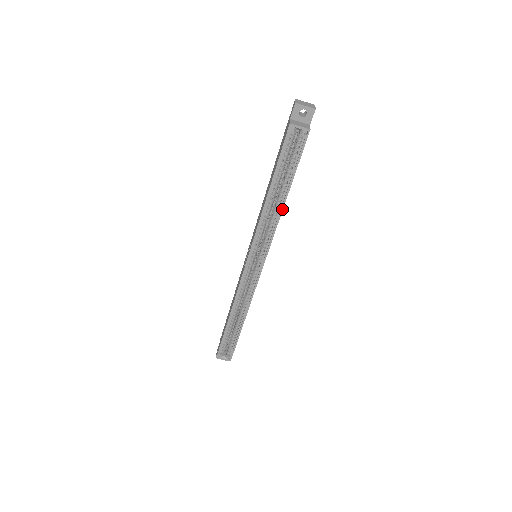
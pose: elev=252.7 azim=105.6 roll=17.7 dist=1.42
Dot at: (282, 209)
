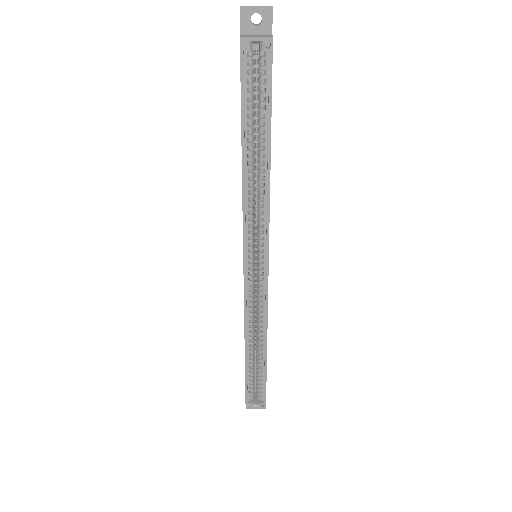
Dot at: (269, 174)
